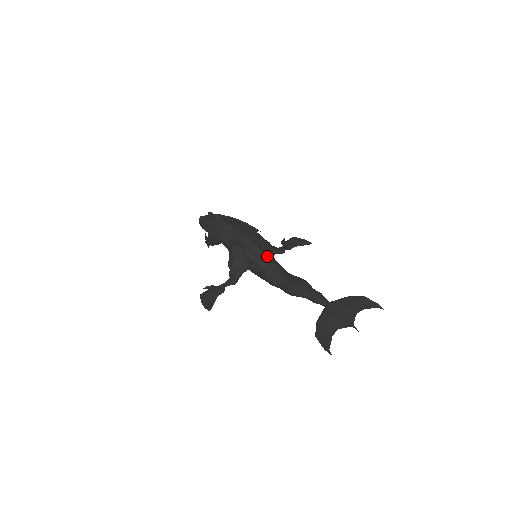
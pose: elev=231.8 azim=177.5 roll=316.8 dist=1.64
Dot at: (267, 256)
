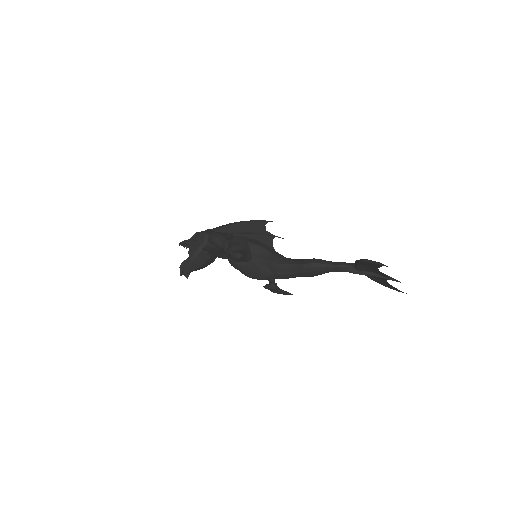
Dot at: (273, 250)
